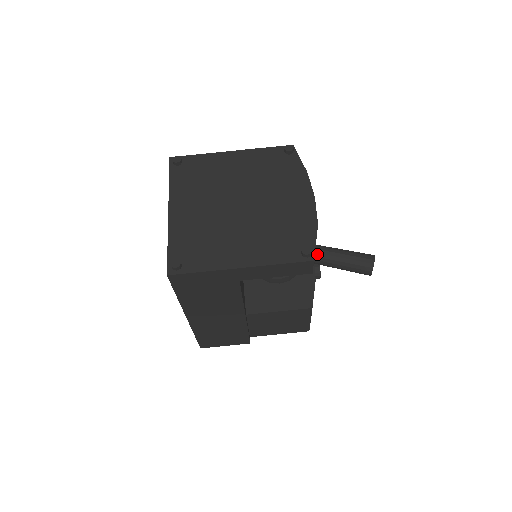
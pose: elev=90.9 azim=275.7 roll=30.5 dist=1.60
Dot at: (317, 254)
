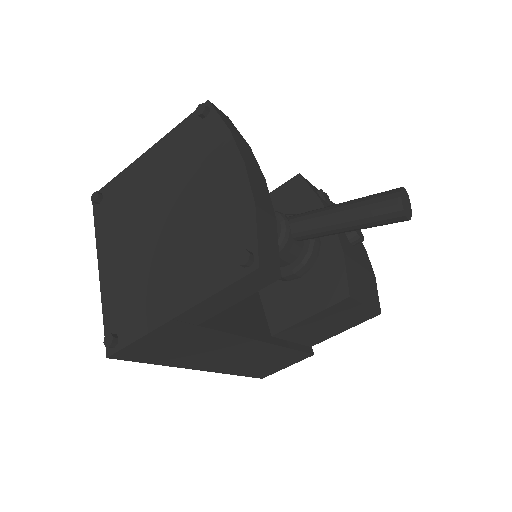
Dot at: (319, 224)
